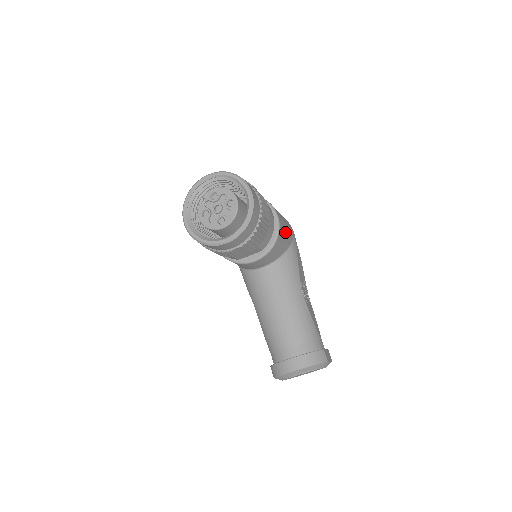
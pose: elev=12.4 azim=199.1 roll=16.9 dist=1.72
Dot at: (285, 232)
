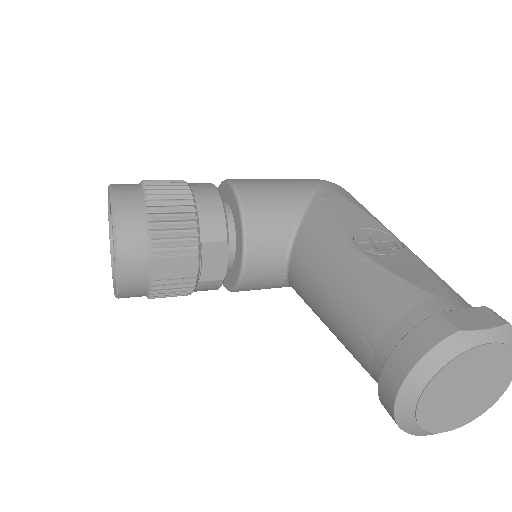
Dot at: (272, 193)
